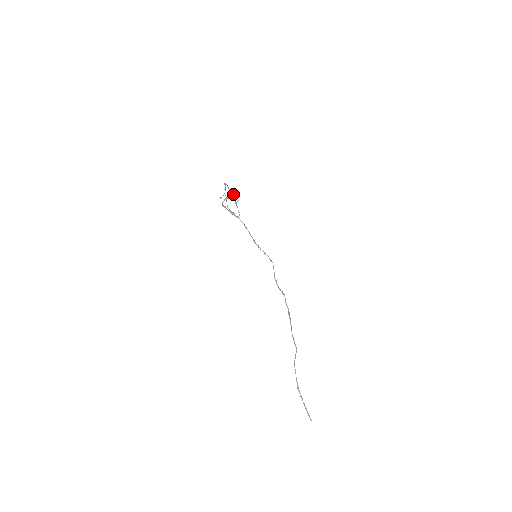
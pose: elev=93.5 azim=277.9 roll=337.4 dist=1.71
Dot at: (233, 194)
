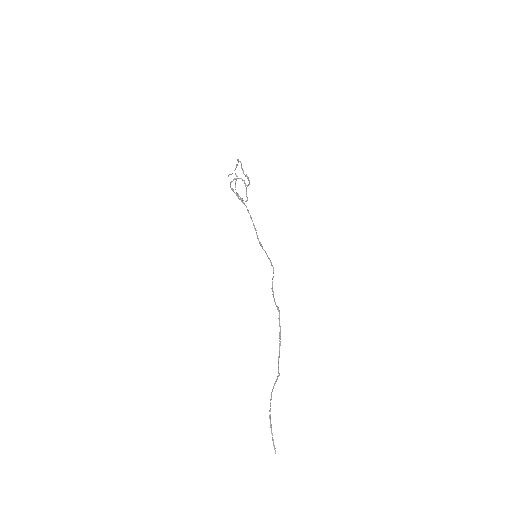
Dot at: (246, 176)
